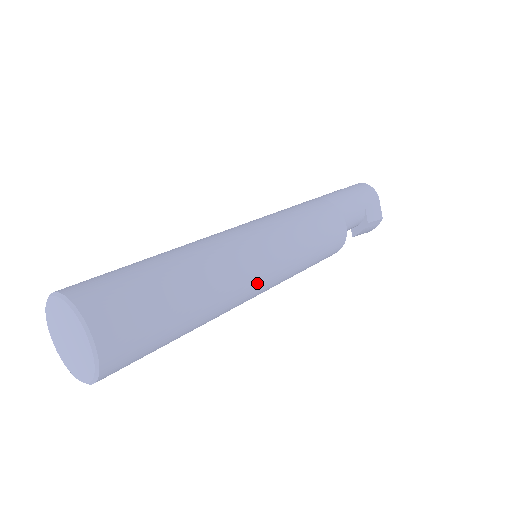
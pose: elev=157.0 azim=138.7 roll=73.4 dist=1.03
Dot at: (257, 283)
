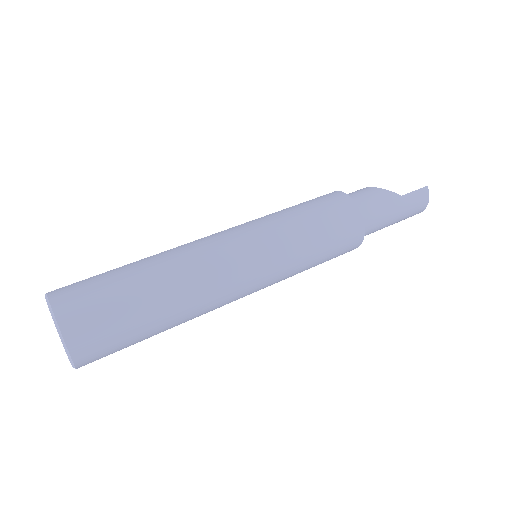
Dot at: occluded
